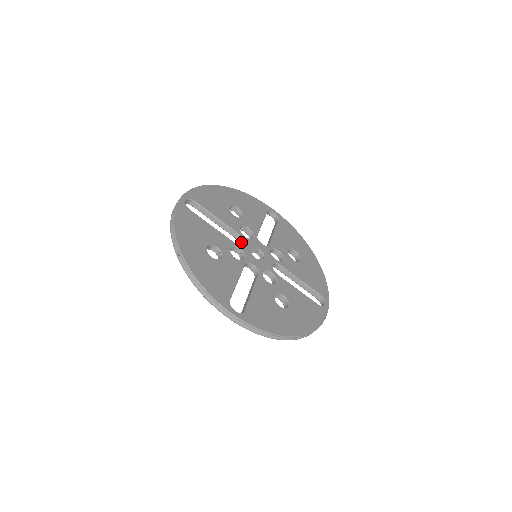
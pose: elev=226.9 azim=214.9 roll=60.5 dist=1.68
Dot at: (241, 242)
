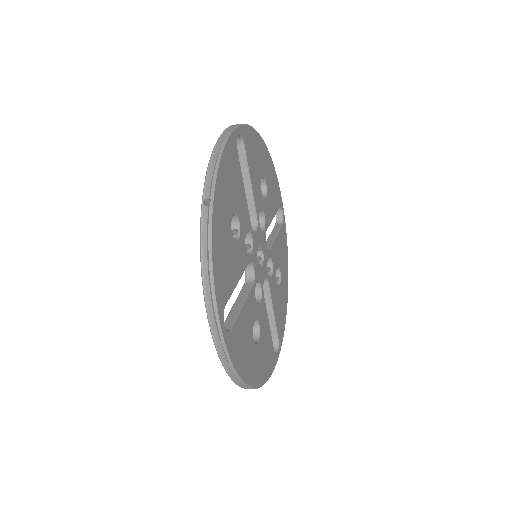
Dot at: (254, 229)
